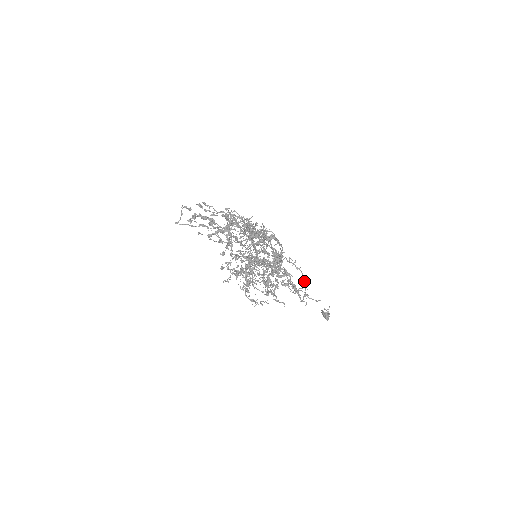
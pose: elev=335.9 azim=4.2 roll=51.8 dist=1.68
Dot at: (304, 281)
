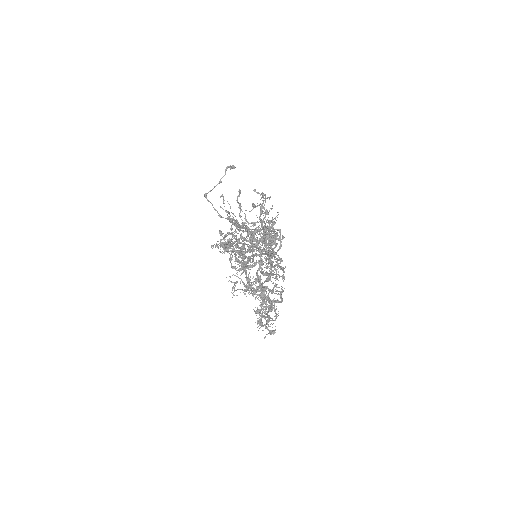
Dot at: (272, 320)
